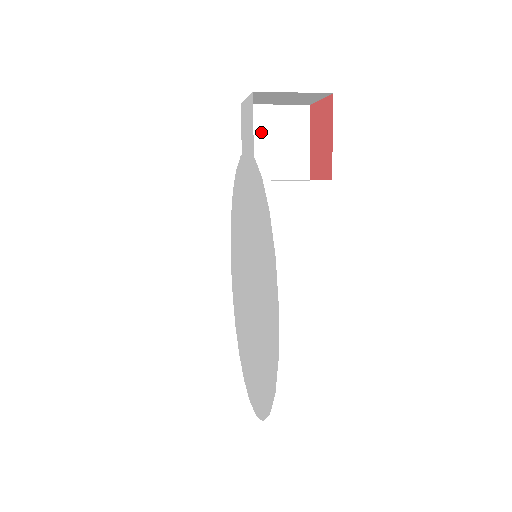
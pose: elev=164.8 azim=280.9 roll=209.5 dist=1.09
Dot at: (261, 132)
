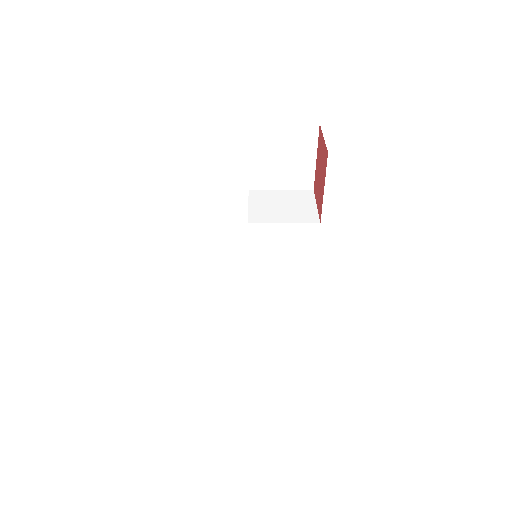
Dot at: (268, 149)
